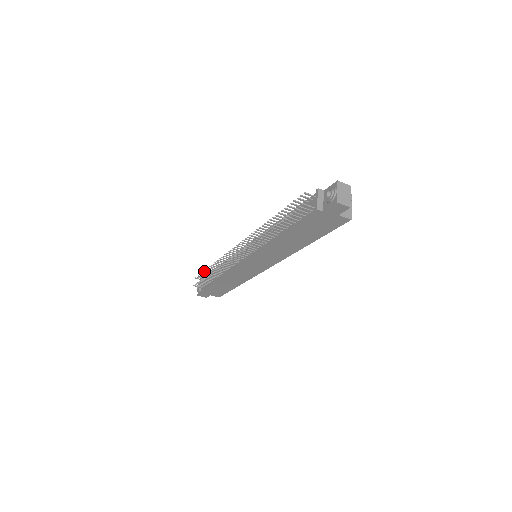
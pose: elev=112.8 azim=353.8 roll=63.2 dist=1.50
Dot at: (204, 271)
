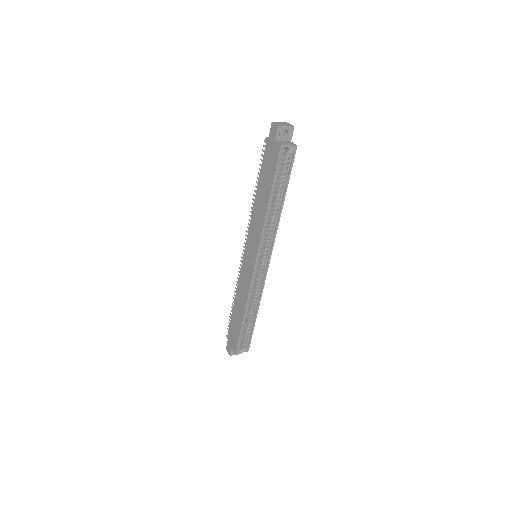
Dot at: occluded
